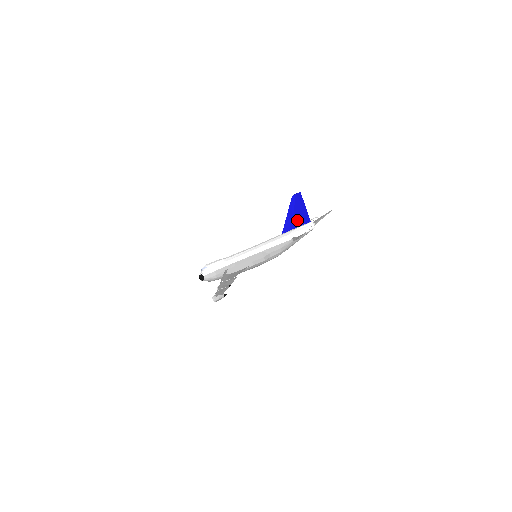
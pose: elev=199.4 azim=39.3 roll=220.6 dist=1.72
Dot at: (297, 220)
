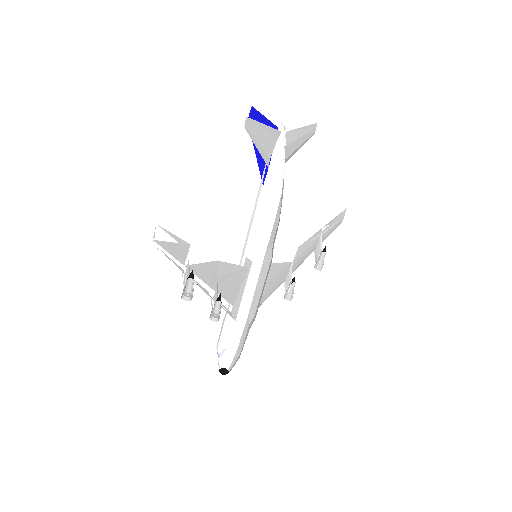
Dot at: occluded
